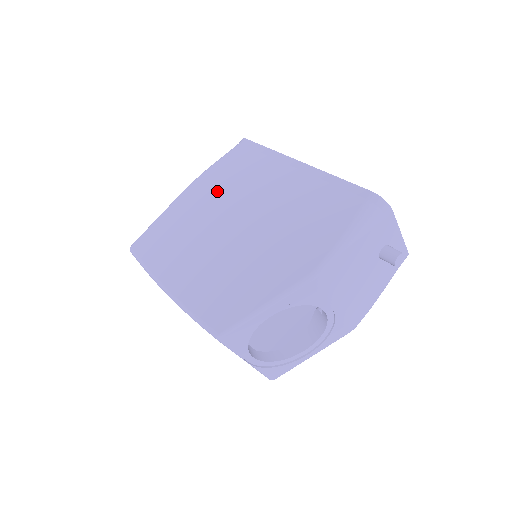
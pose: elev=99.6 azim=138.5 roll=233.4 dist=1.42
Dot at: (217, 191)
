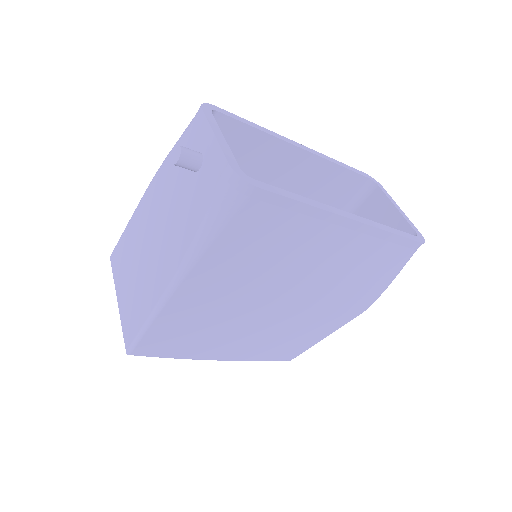
Dot at: (242, 277)
